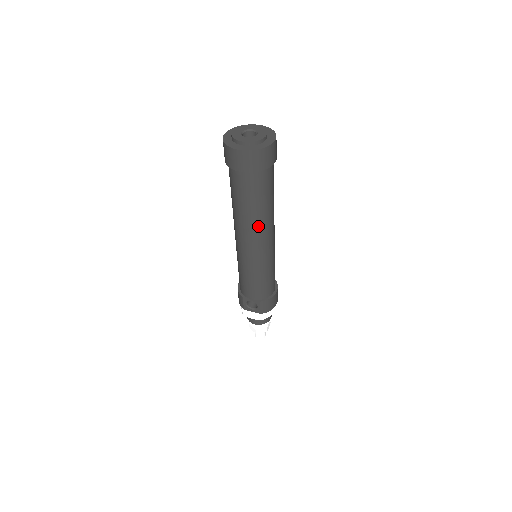
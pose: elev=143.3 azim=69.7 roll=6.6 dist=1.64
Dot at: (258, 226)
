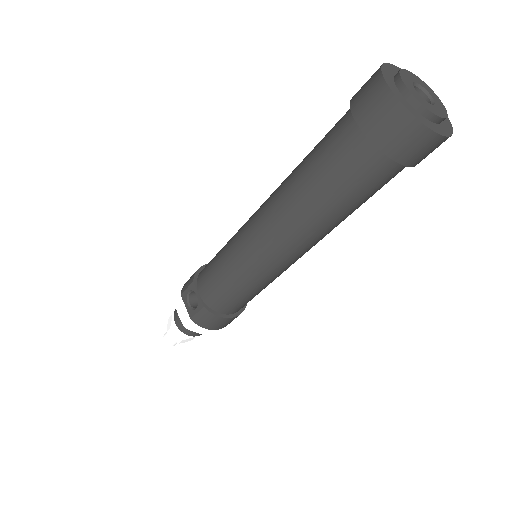
Dot at: (297, 221)
